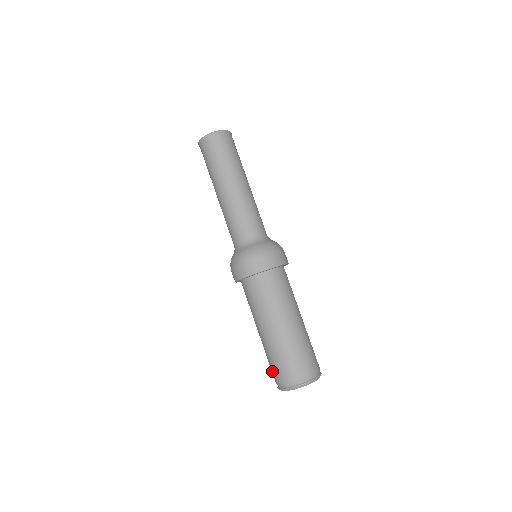
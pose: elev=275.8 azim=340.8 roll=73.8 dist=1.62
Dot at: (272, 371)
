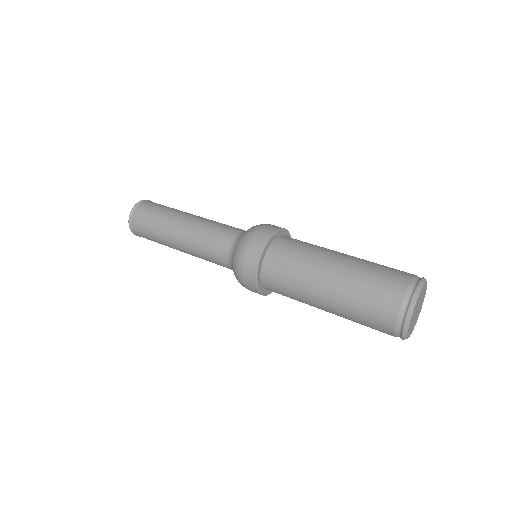
Dot at: (389, 282)
